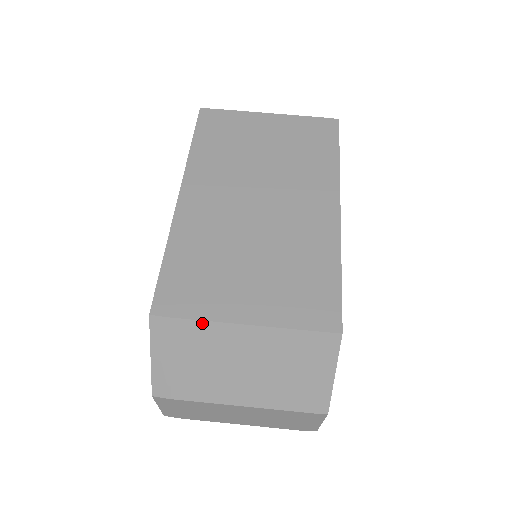
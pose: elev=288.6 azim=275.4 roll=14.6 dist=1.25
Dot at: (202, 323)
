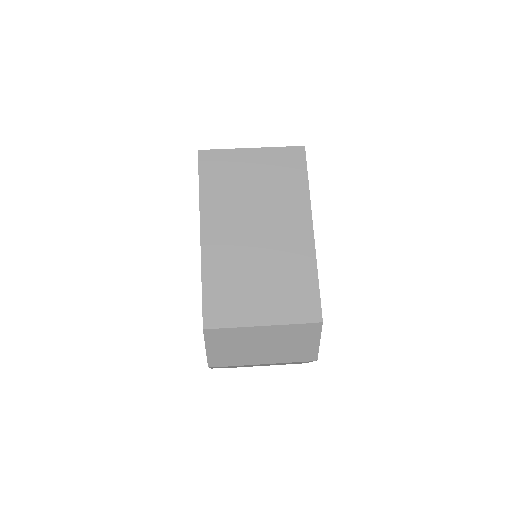
Dot at: (236, 329)
